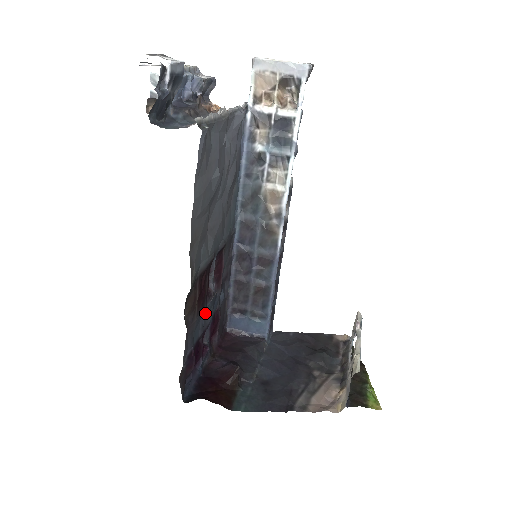
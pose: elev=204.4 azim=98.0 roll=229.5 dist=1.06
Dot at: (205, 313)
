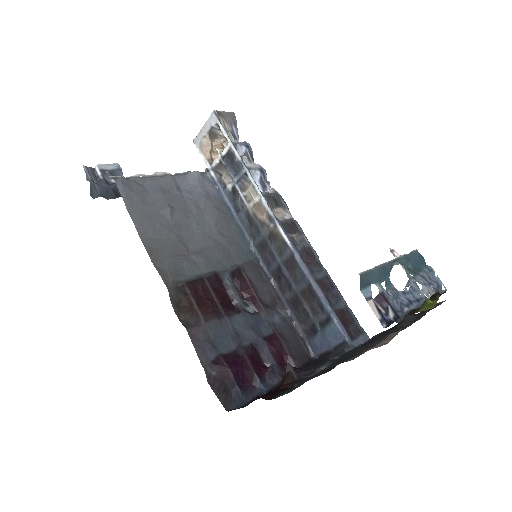
Dot at: (234, 326)
